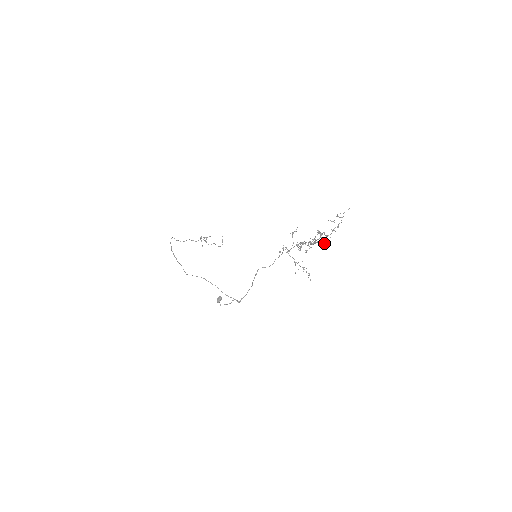
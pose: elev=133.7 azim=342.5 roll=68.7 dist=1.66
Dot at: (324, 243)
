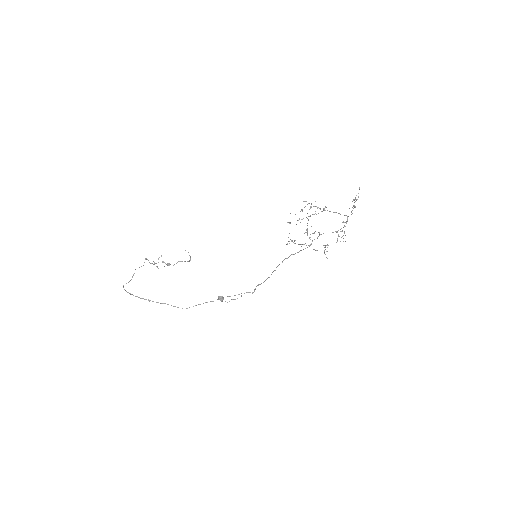
Dot at: occluded
